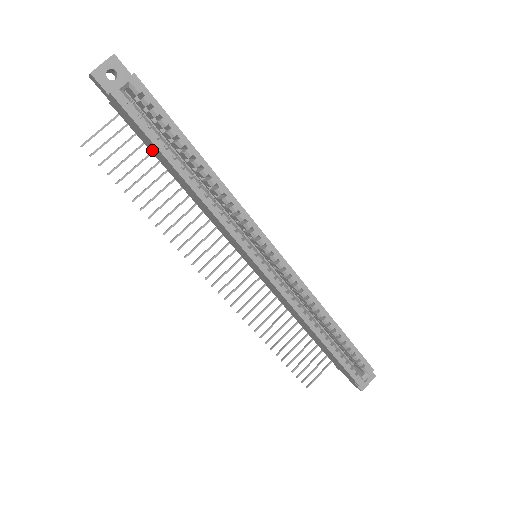
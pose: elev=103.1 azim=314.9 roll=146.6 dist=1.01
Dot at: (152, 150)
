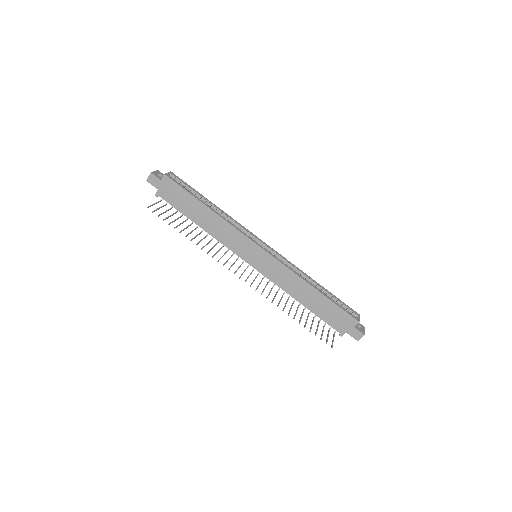
Dot at: (183, 208)
